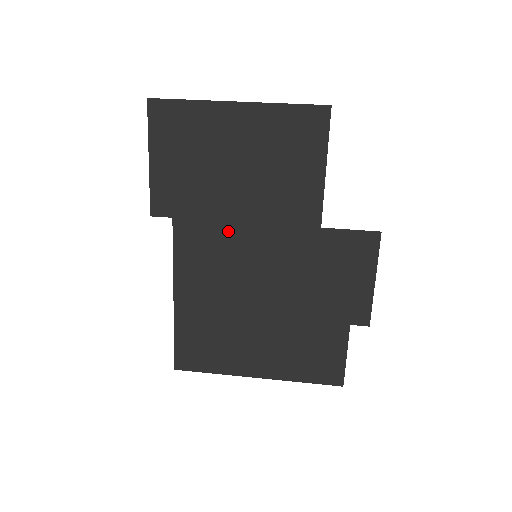
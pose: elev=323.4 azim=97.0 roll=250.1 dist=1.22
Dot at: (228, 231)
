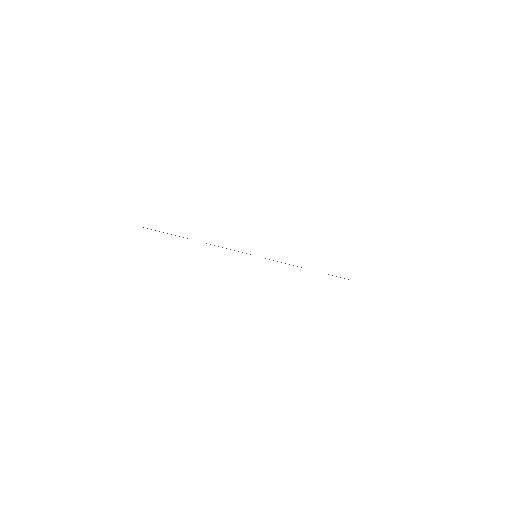
Dot at: occluded
